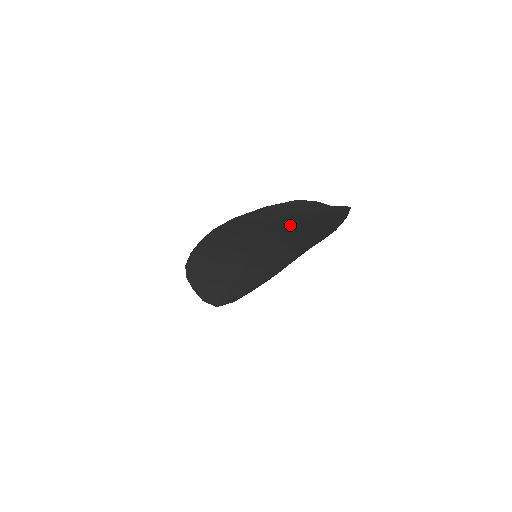
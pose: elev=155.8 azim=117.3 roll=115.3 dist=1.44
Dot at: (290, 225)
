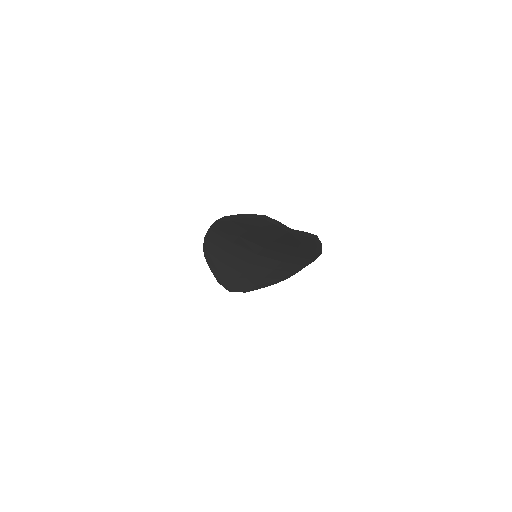
Dot at: (270, 236)
